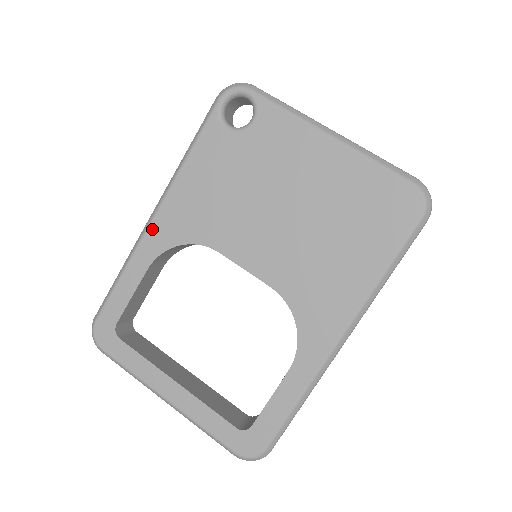
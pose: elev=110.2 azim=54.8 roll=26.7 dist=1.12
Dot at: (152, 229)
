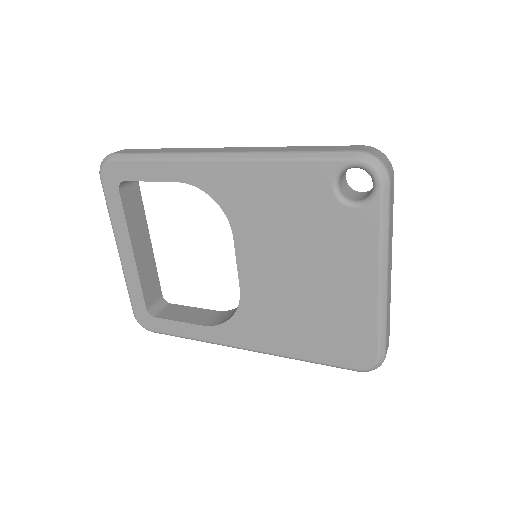
Dot at: (207, 166)
